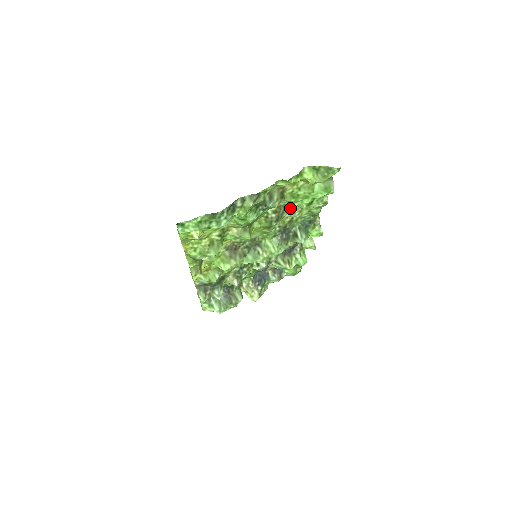
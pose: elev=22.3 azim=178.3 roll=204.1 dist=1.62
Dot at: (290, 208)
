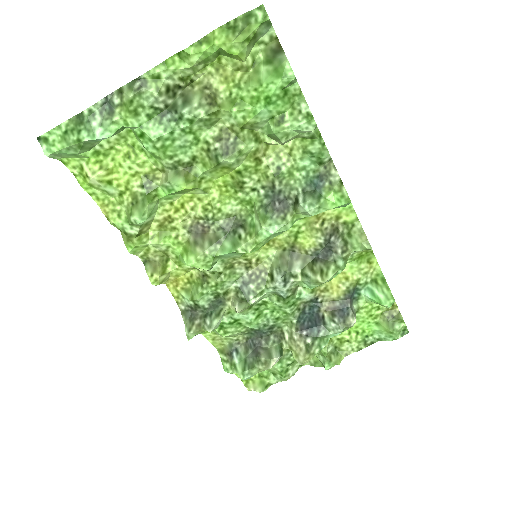
Dot at: (269, 149)
